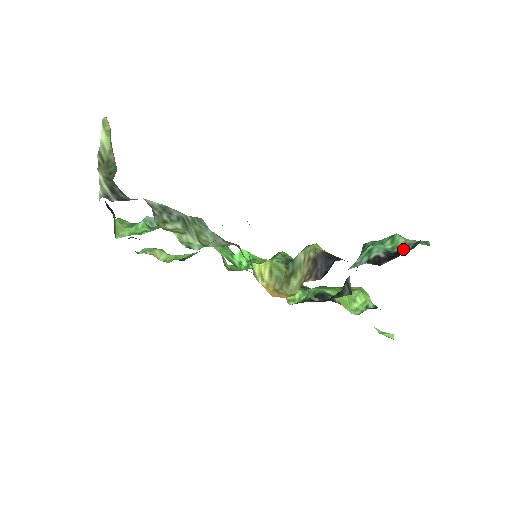
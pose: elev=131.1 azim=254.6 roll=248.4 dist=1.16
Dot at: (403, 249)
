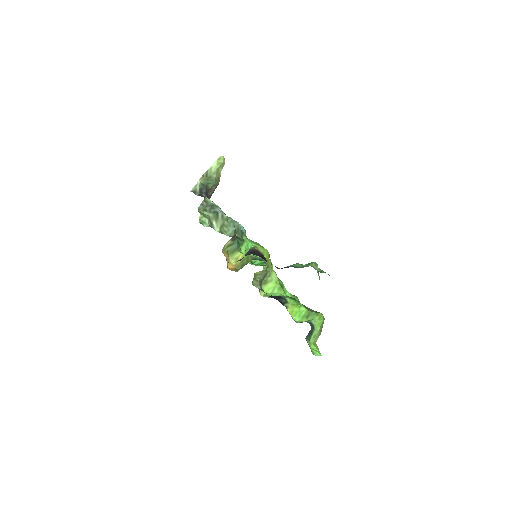
Dot at: occluded
